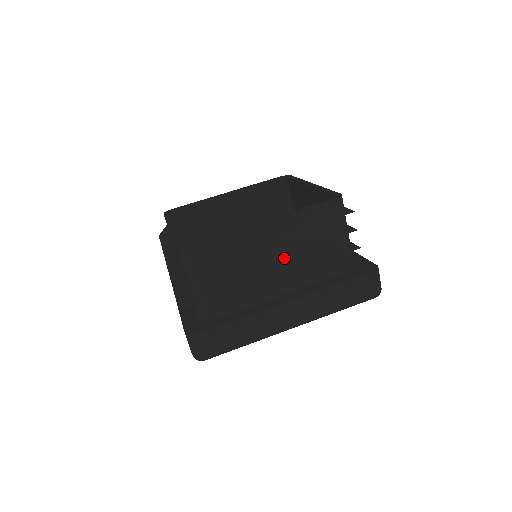
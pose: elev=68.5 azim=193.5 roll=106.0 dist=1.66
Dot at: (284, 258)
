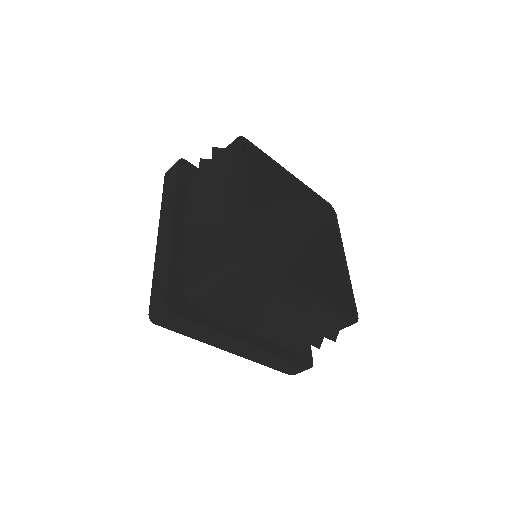
Dot at: (284, 322)
